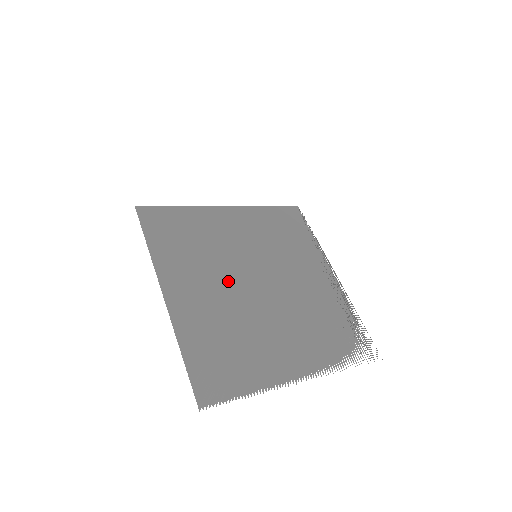
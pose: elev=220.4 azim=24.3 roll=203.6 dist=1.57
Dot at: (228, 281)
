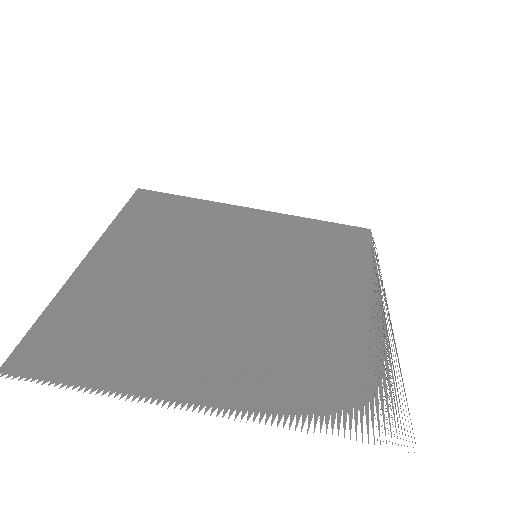
Dot at: (188, 266)
